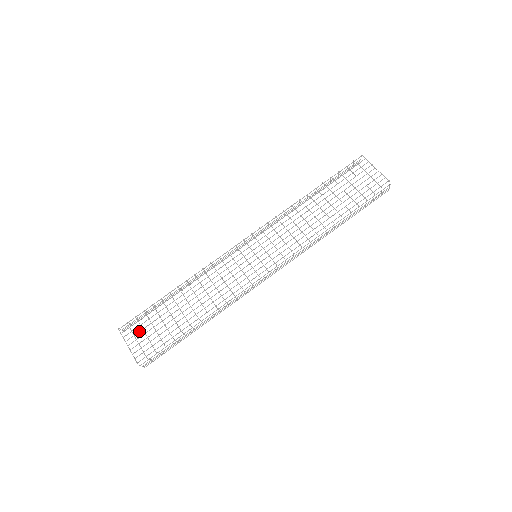
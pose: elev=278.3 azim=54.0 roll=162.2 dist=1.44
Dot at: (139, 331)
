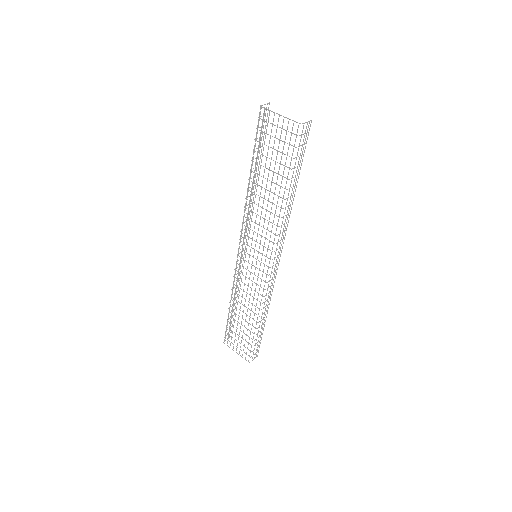
Dot at: (234, 342)
